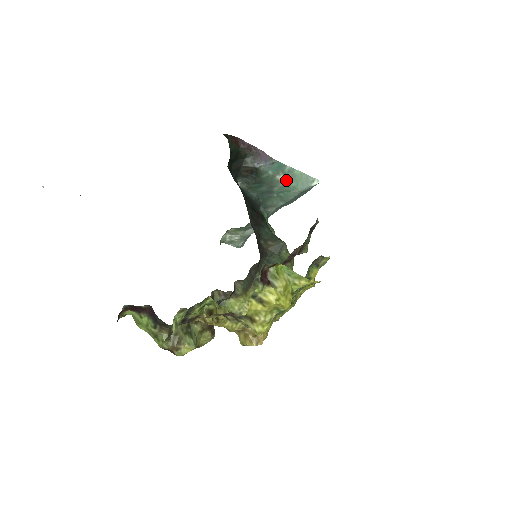
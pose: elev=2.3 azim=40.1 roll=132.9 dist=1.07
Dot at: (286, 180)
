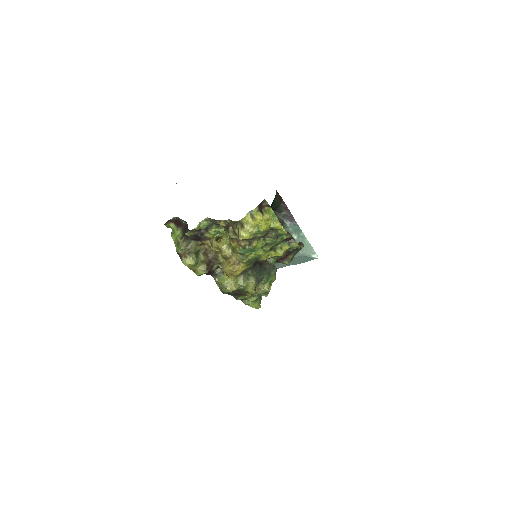
Dot at: (298, 241)
